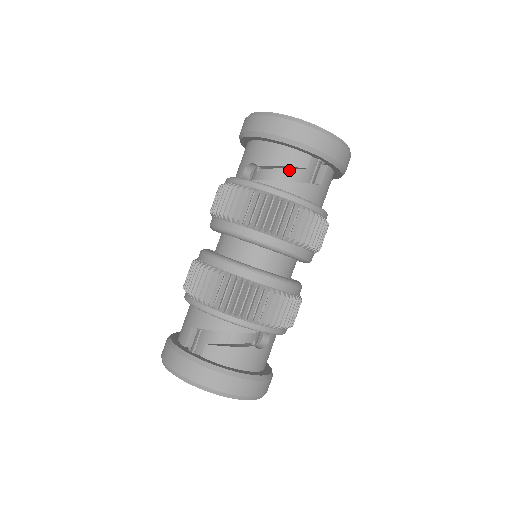
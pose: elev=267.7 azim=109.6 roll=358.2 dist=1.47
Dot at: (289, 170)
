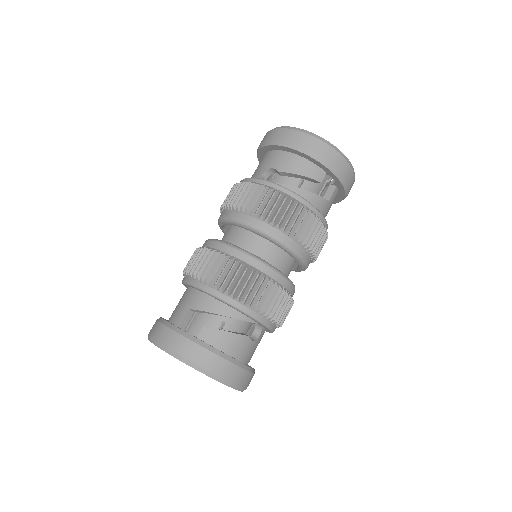
Dot at: (303, 182)
